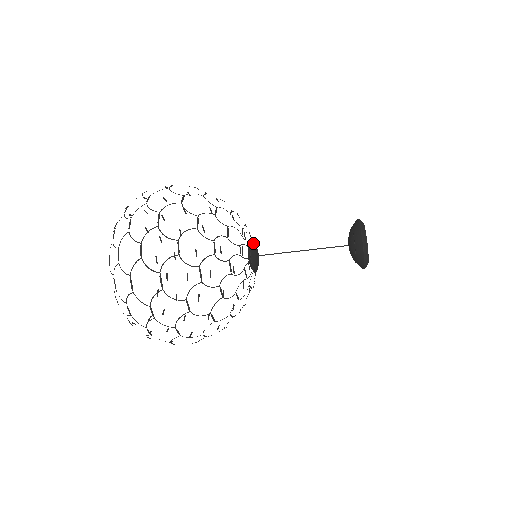
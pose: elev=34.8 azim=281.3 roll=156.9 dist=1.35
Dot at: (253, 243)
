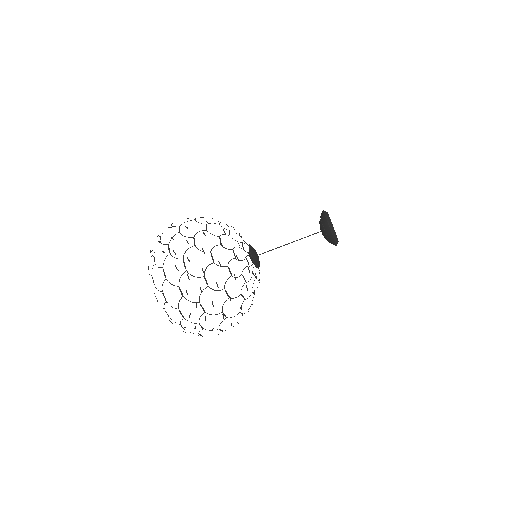
Dot at: occluded
